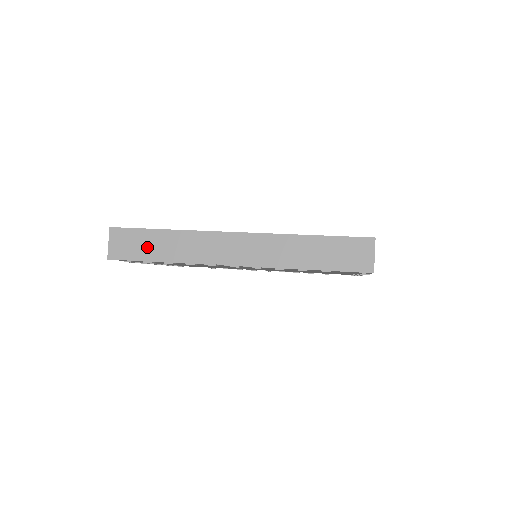
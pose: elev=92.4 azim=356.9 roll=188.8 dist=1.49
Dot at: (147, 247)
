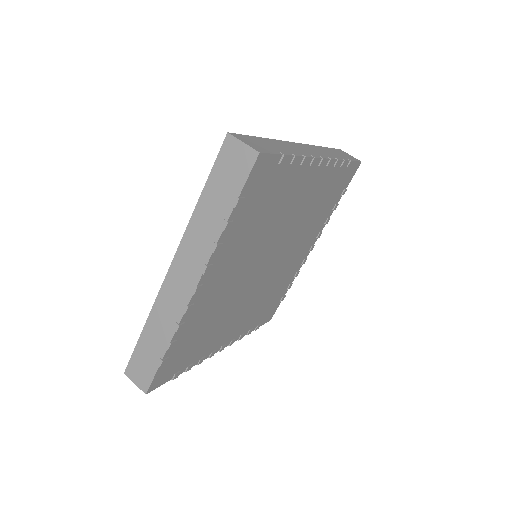
Dot at: (150, 355)
